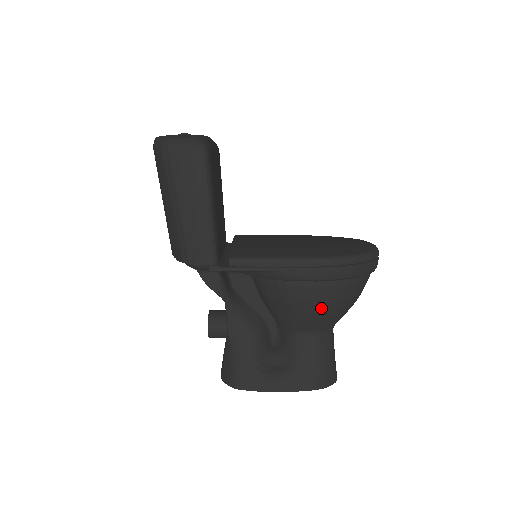
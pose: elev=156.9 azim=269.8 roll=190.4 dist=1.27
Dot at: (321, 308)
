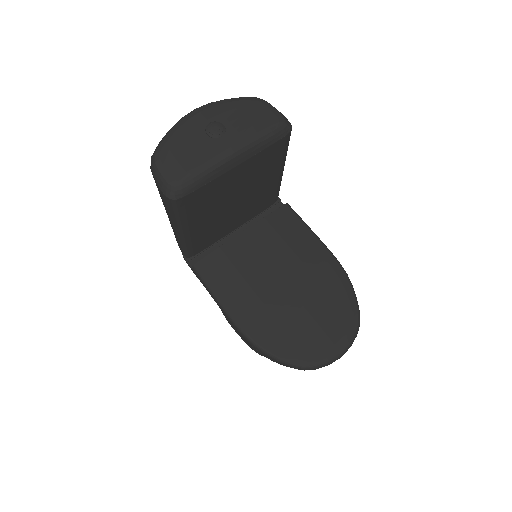
Dot at: occluded
